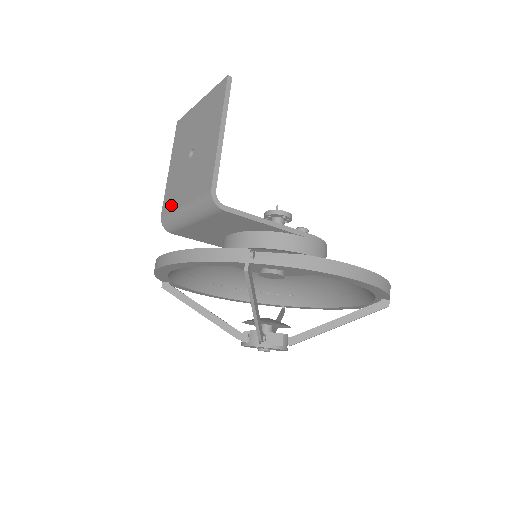
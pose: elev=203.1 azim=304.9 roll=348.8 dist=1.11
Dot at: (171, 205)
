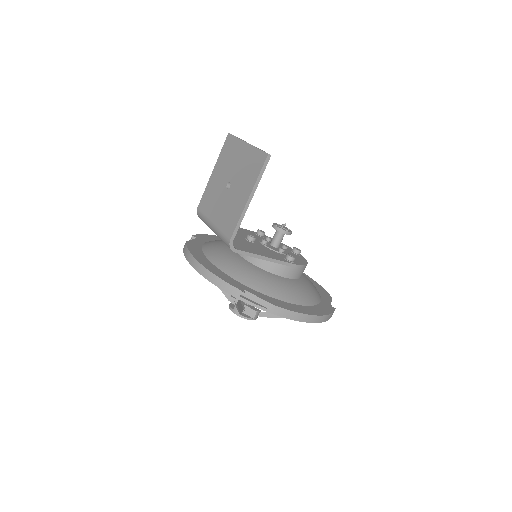
Dot at: (206, 210)
